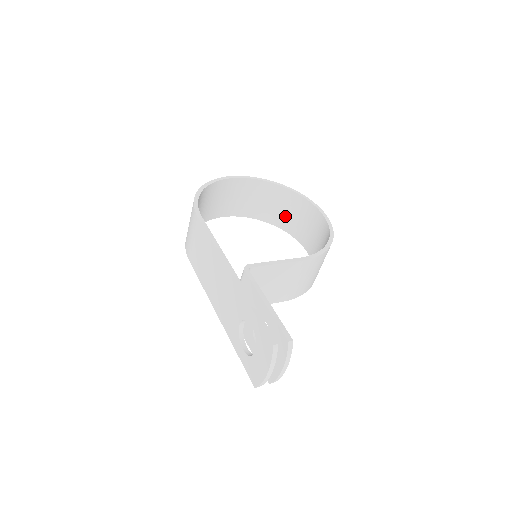
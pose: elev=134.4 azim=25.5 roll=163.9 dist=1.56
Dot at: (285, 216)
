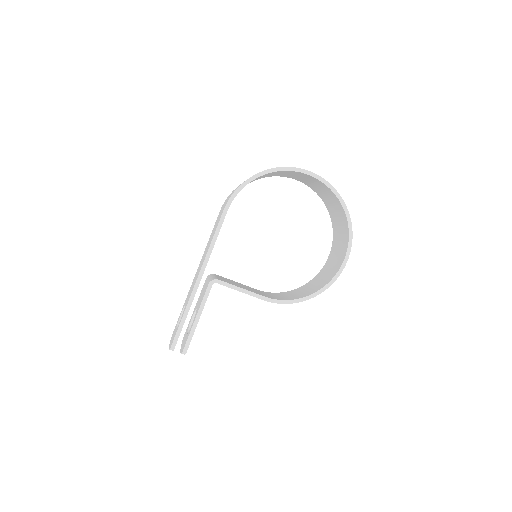
Dot at: (337, 223)
